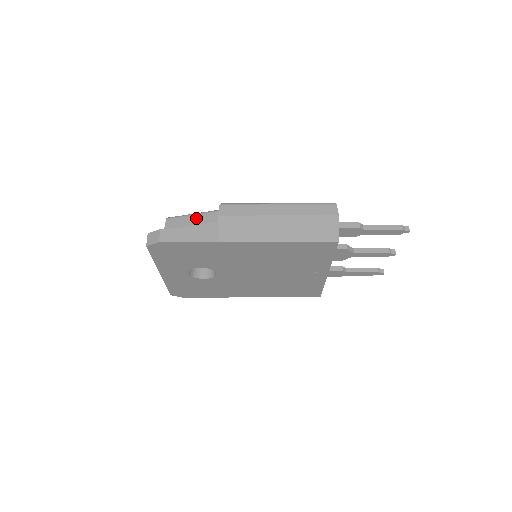
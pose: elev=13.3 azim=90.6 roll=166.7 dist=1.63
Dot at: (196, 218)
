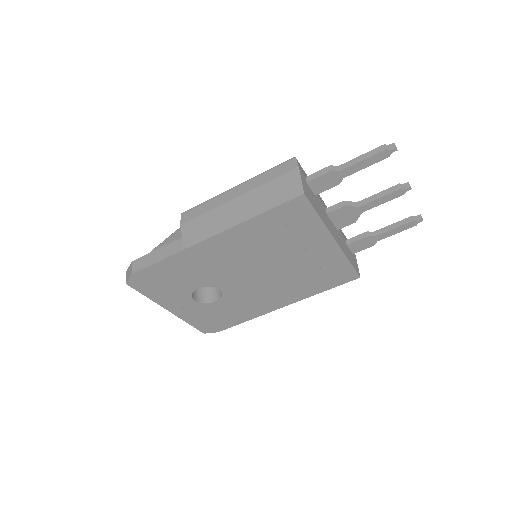
Dot at: (170, 239)
